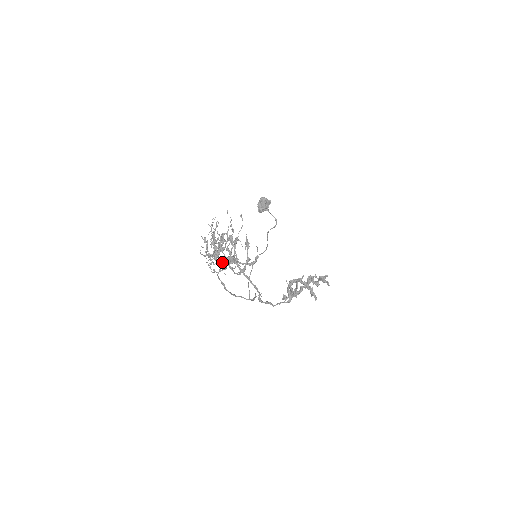
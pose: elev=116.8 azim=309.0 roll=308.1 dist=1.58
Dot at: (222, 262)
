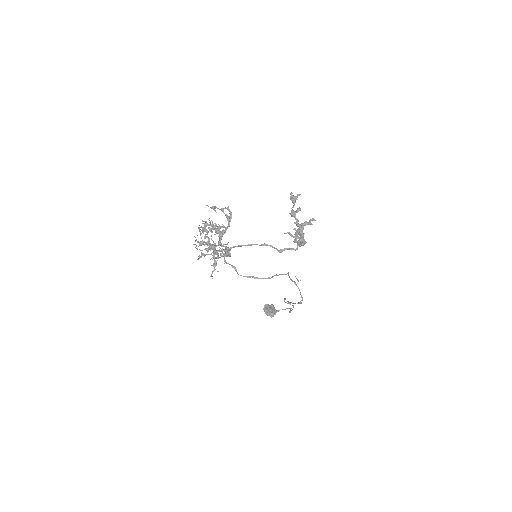
Dot at: (218, 242)
